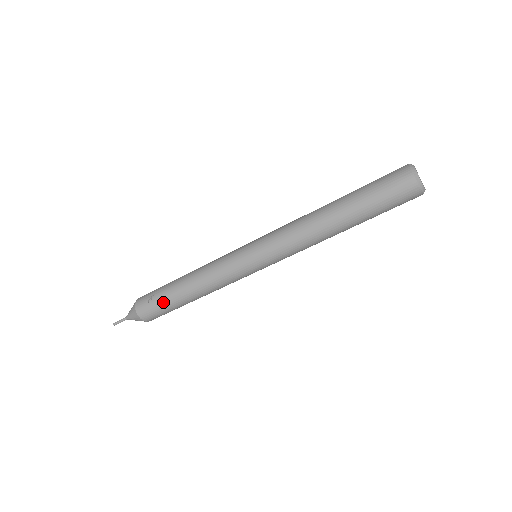
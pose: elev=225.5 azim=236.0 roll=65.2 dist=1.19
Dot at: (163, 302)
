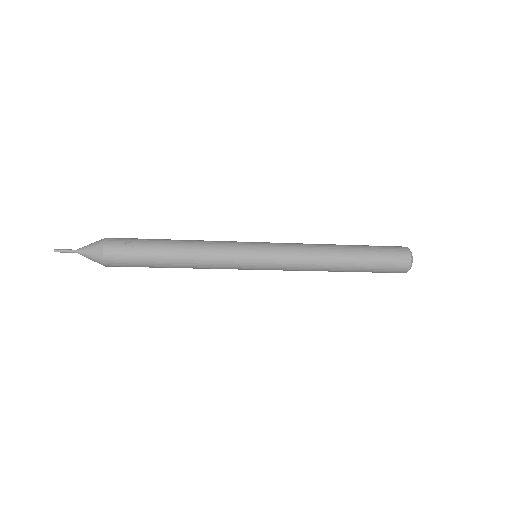
Dot at: (143, 252)
